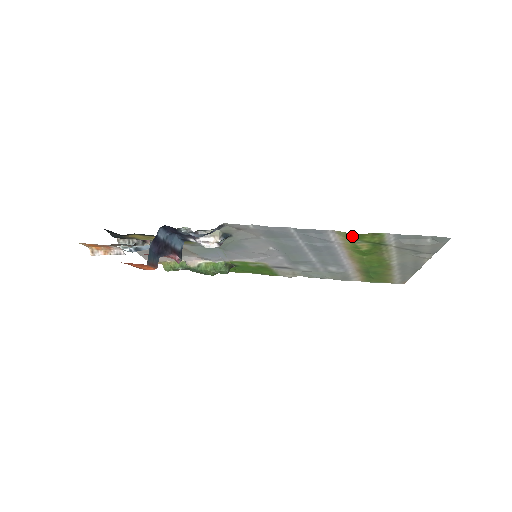
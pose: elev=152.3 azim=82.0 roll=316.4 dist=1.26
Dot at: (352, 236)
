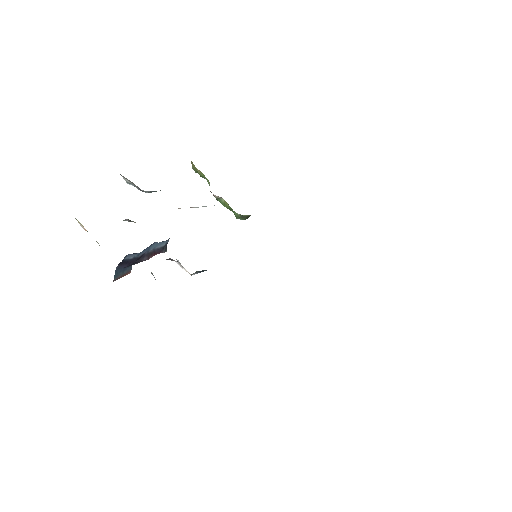
Dot at: occluded
